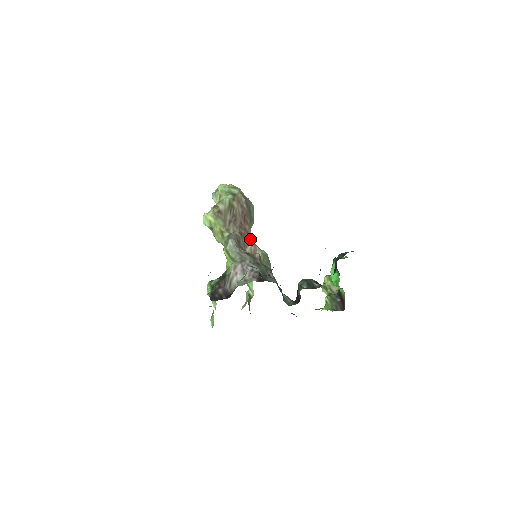
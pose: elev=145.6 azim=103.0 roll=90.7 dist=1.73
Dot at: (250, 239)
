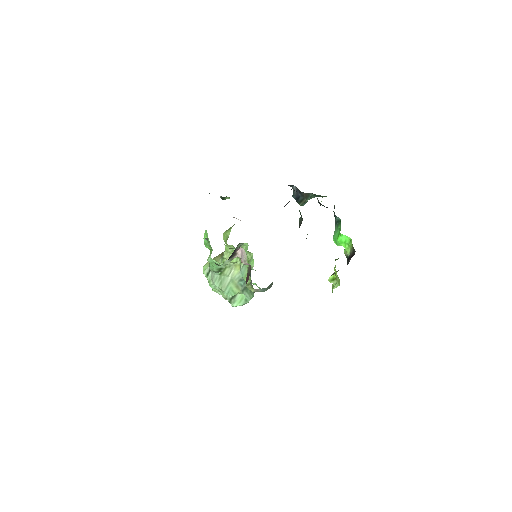
Dot at: occluded
